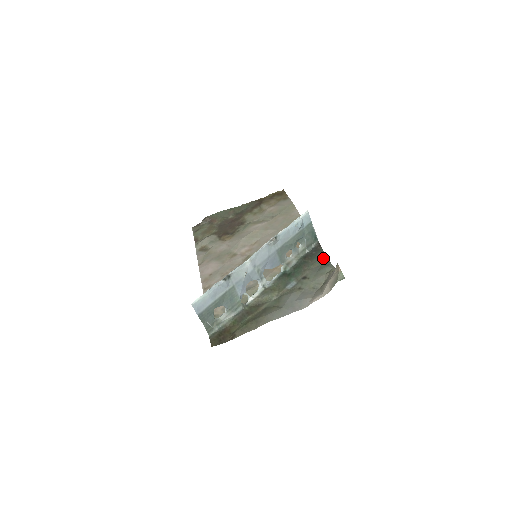
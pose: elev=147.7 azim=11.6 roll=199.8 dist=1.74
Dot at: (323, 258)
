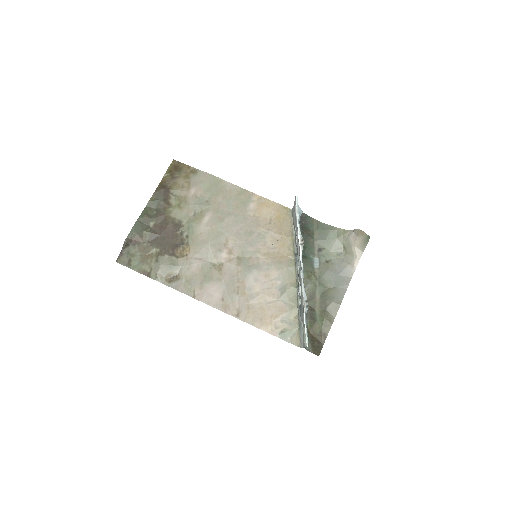
Dot at: (315, 223)
